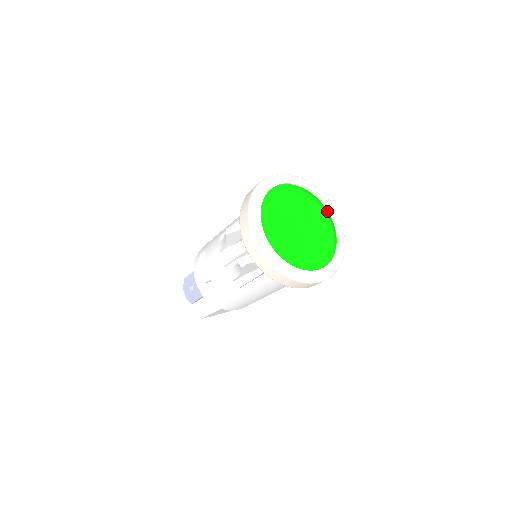
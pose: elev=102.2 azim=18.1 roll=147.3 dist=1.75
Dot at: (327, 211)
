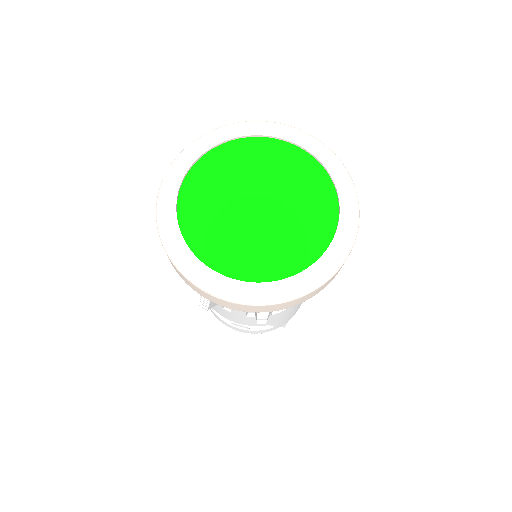
Dot at: (257, 138)
